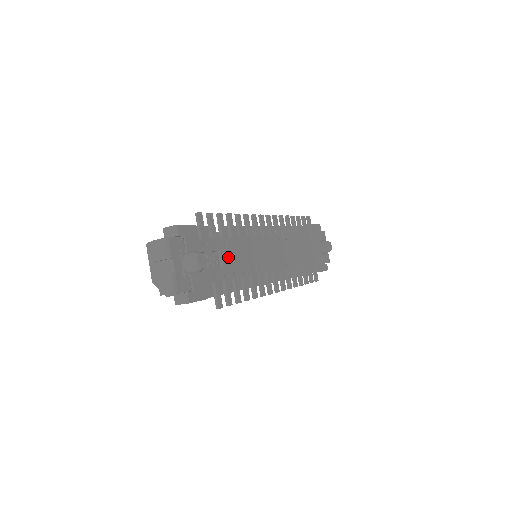
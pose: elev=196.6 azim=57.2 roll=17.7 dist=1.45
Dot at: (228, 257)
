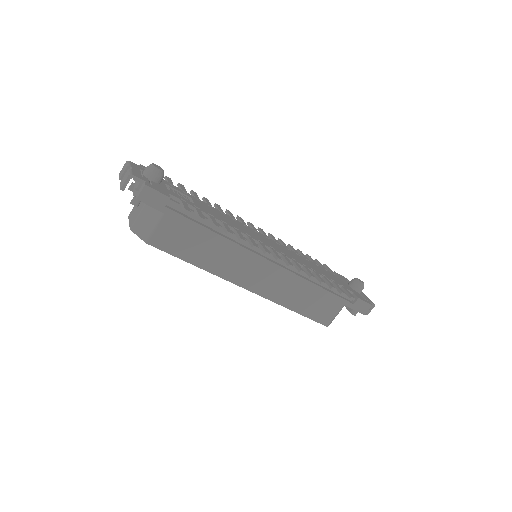
Dot at: (201, 205)
